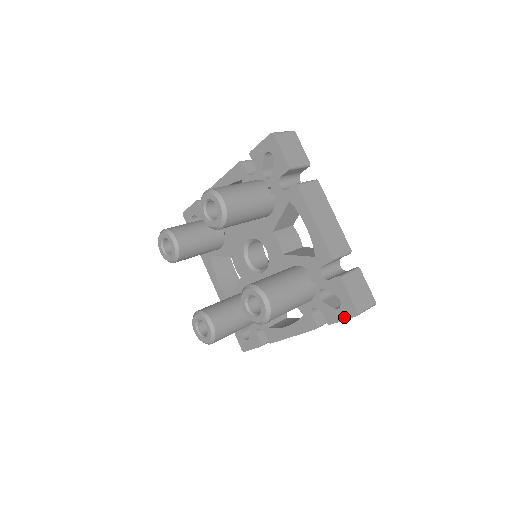
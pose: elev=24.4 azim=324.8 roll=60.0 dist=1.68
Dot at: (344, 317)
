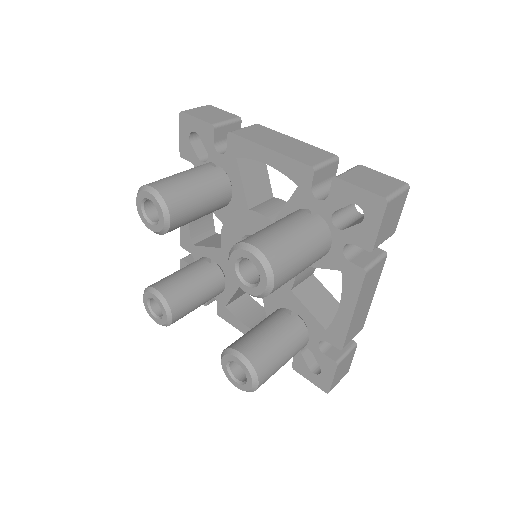
Dot at: (377, 221)
